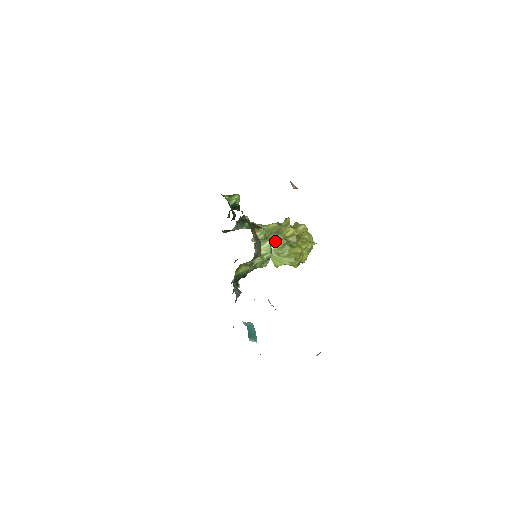
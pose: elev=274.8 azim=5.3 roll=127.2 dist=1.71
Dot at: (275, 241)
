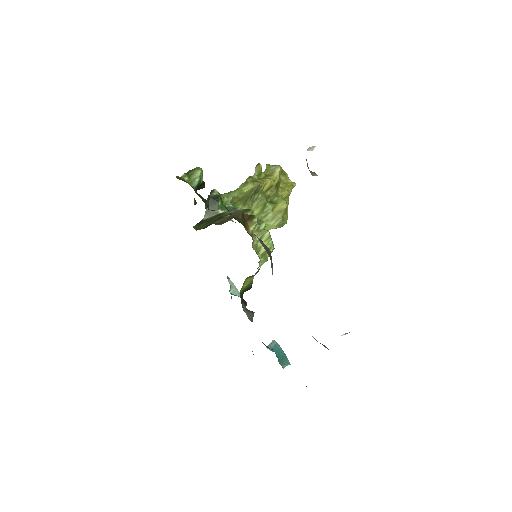
Dot at: (253, 204)
